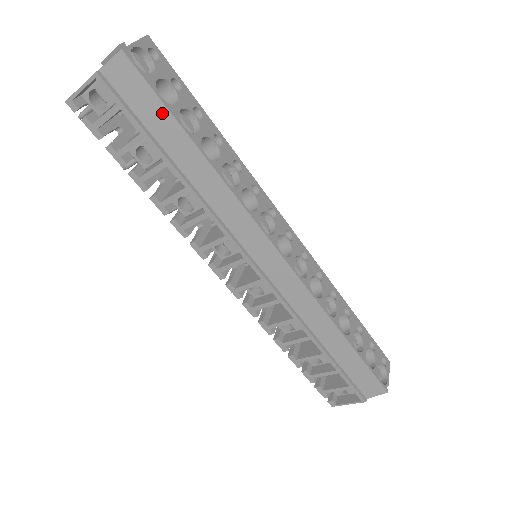
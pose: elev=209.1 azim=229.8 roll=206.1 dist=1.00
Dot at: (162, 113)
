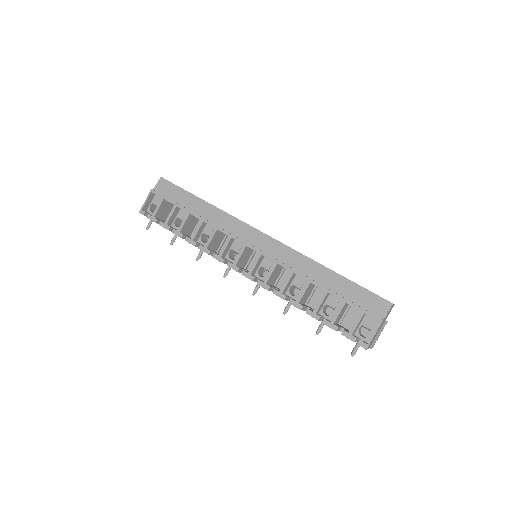
Dot at: (182, 193)
